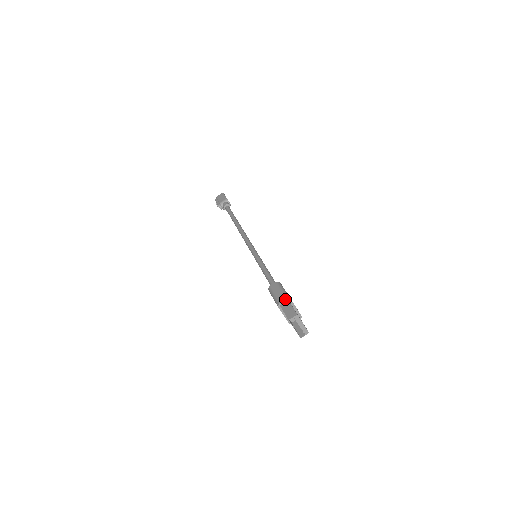
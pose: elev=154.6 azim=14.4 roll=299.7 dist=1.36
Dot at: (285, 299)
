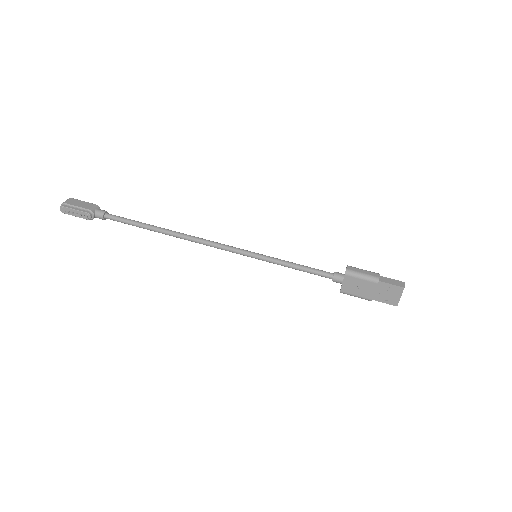
Dot at: occluded
